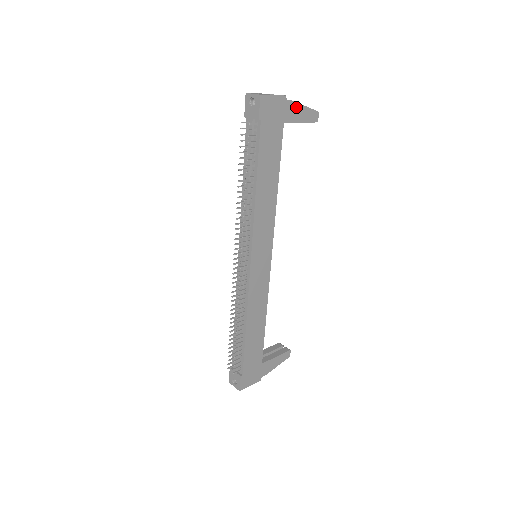
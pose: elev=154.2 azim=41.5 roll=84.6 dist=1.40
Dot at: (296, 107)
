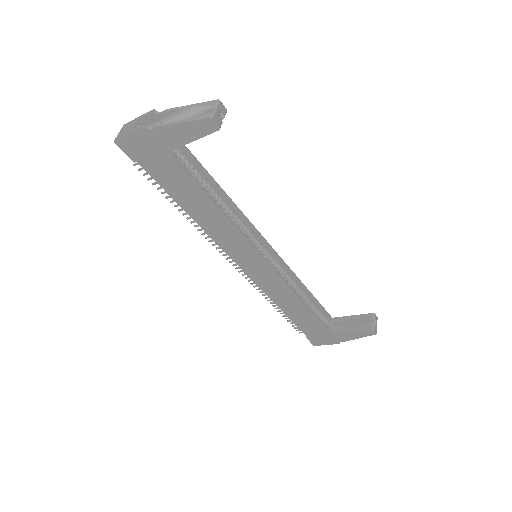
Dot at: (170, 130)
